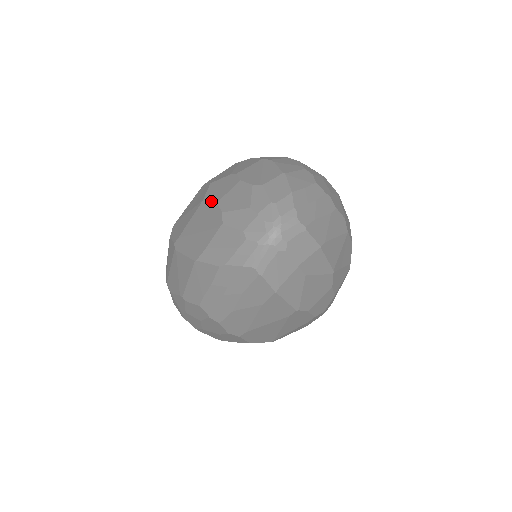
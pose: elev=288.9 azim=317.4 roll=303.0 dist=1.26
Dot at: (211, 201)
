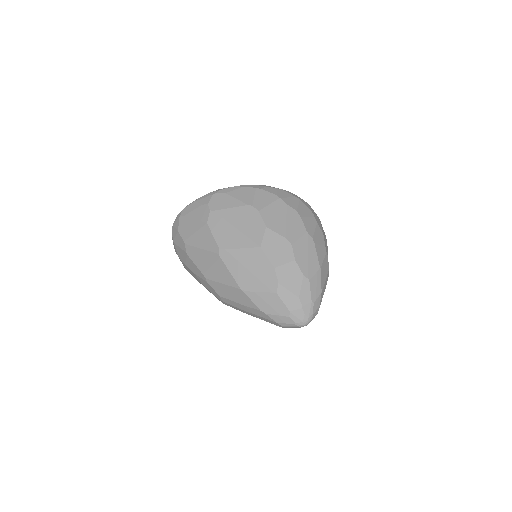
Dot at: (269, 259)
